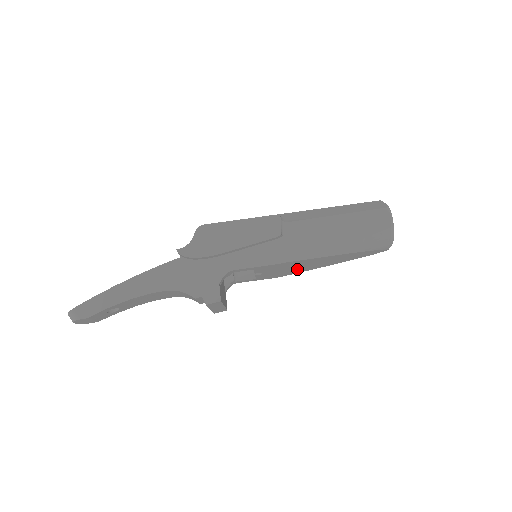
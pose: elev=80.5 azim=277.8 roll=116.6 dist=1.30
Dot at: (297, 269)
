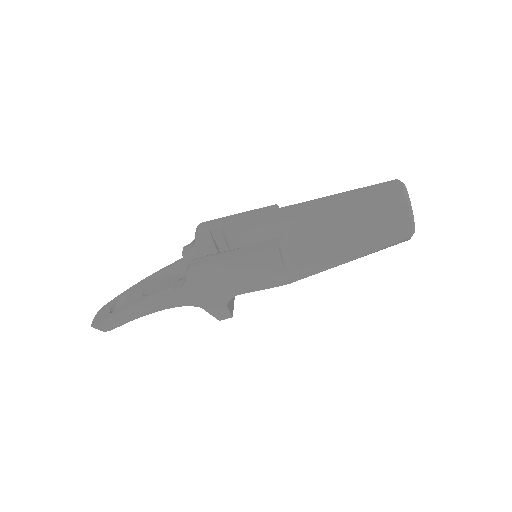
Dot at: occluded
